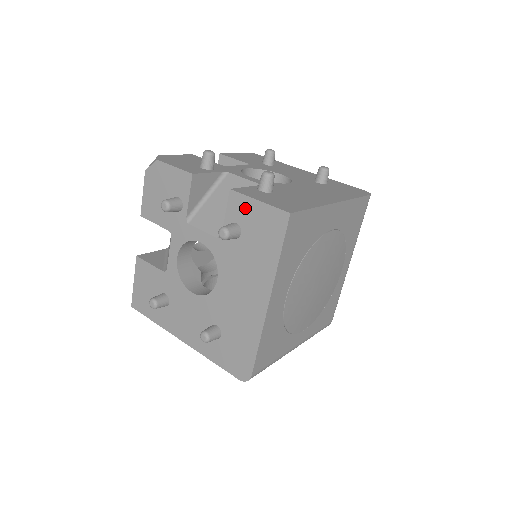
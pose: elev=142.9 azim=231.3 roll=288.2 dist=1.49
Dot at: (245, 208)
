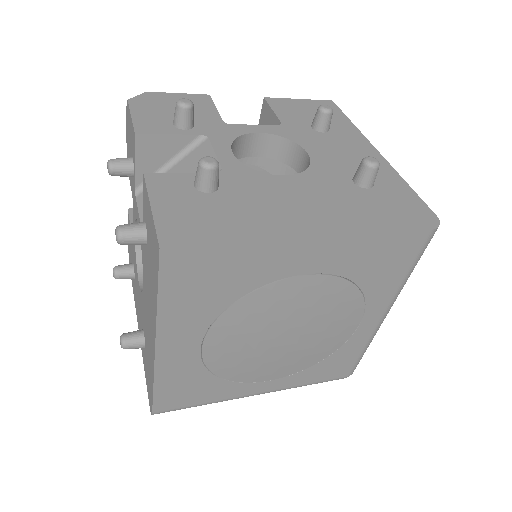
Dot at: (147, 209)
